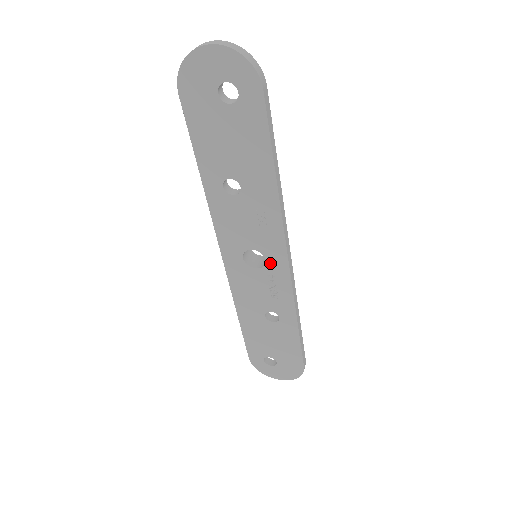
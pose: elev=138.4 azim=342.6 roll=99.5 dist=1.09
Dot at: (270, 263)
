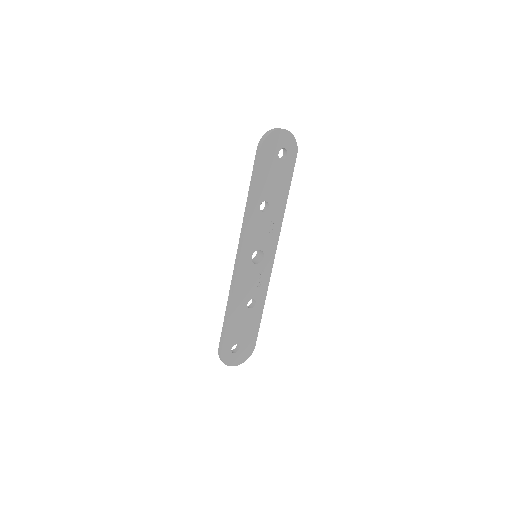
Dot at: (265, 259)
